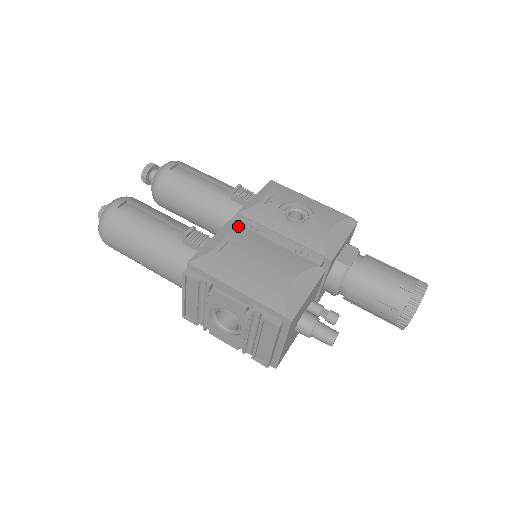
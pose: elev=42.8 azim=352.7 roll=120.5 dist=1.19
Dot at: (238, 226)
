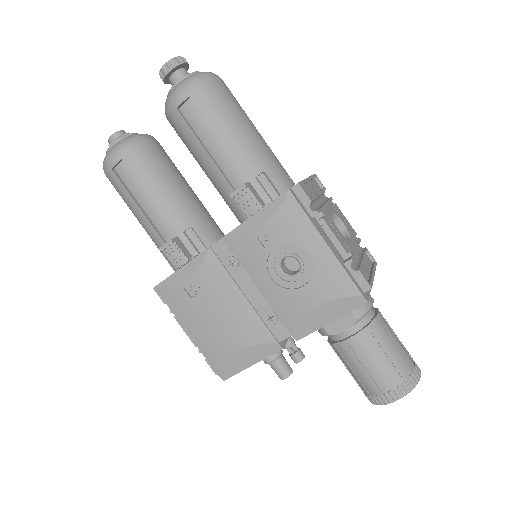
Dot at: (215, 259)
